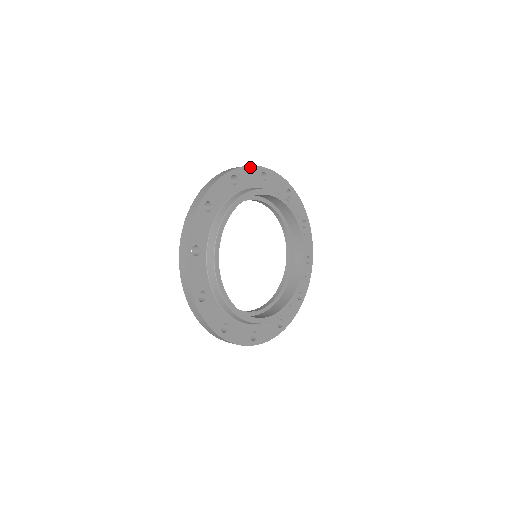
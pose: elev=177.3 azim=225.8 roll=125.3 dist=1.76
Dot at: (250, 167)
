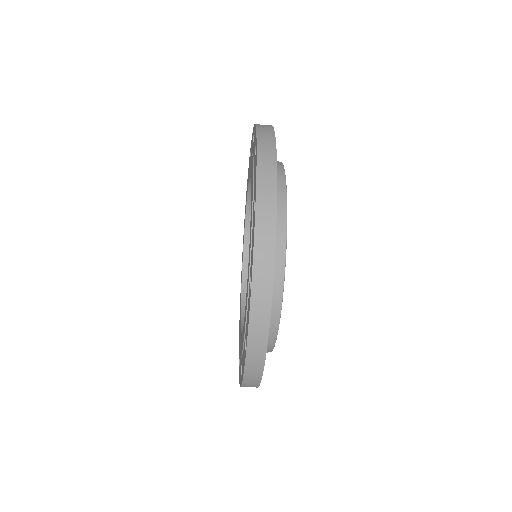
Dot at: occluded
